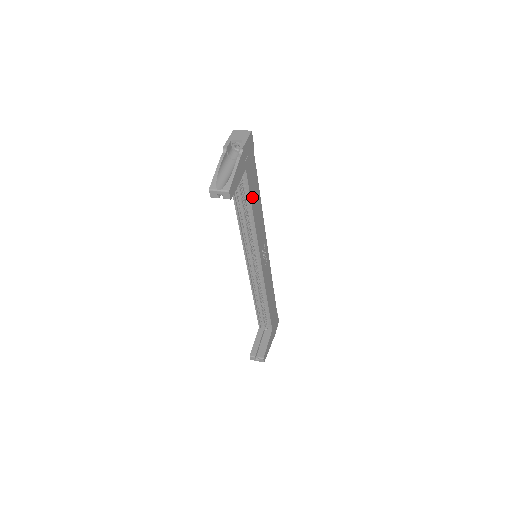
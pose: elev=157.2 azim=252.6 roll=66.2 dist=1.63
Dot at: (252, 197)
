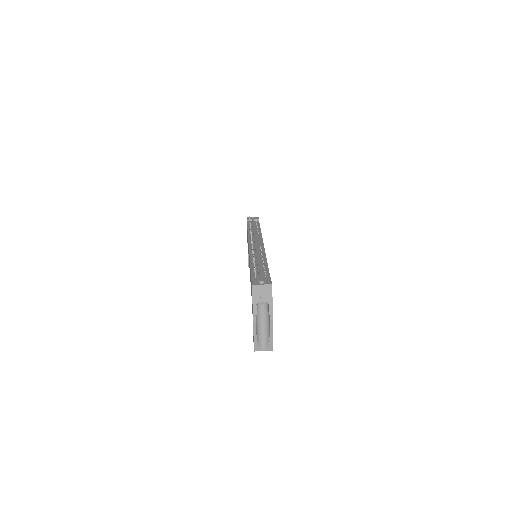
Dot at: occluded
